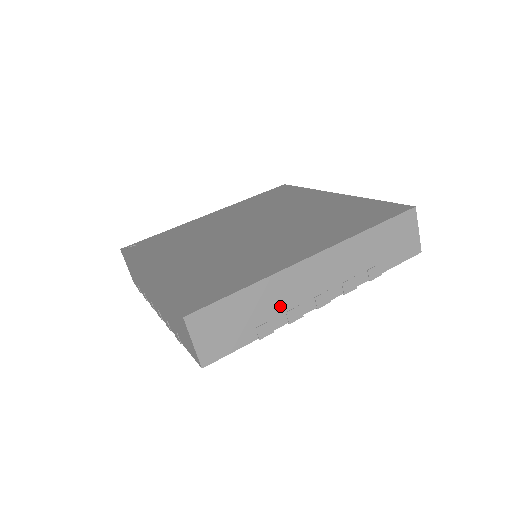
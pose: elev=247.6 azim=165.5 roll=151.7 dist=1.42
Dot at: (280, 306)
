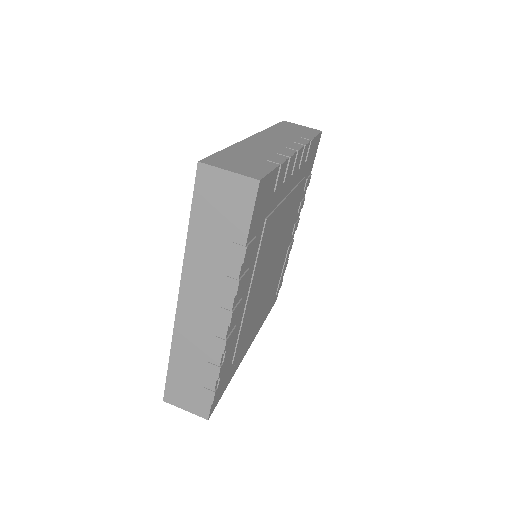
Dot at: (268, 153)
